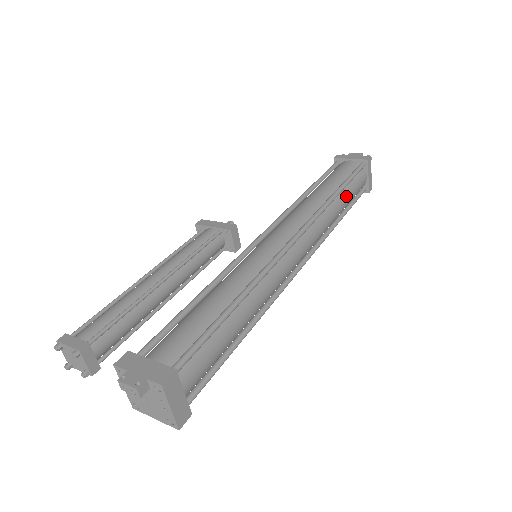
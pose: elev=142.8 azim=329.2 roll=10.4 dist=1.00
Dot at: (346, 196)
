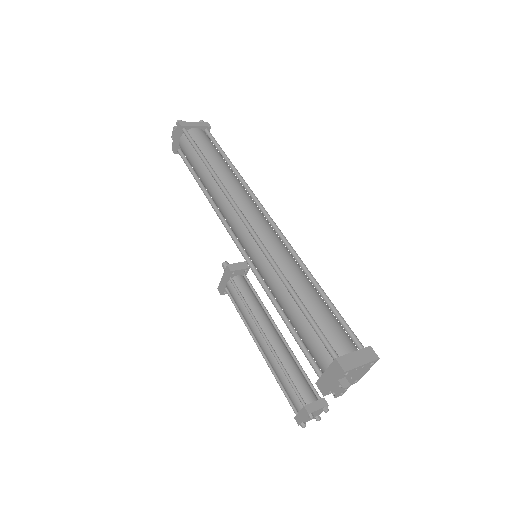
Dot at: (213, 158)
